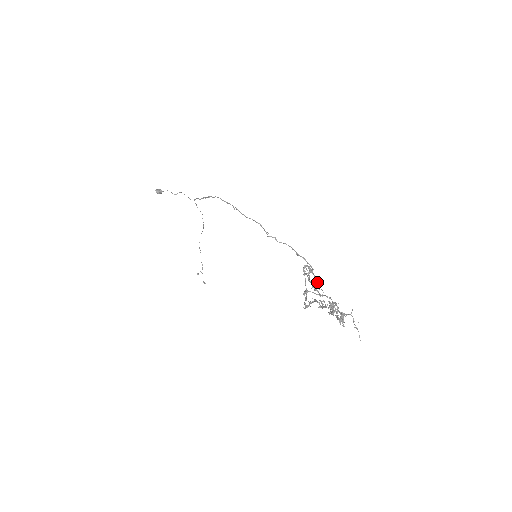
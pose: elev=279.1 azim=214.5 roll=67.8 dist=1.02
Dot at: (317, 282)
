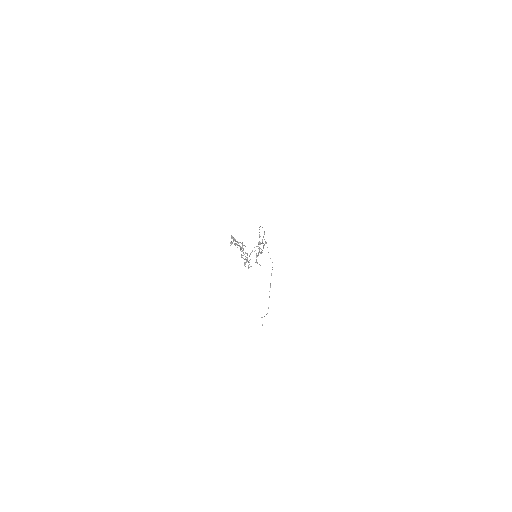
Dot at: occluded
